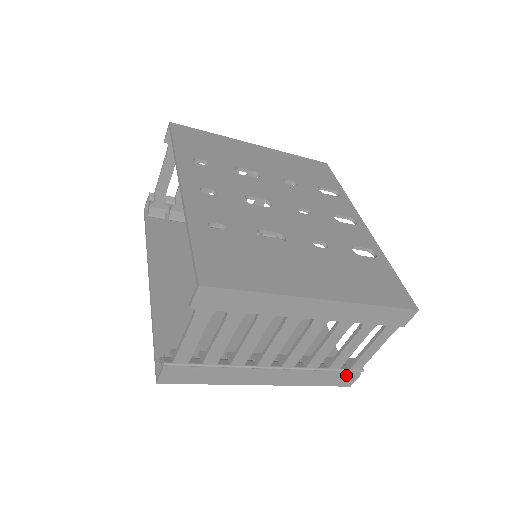
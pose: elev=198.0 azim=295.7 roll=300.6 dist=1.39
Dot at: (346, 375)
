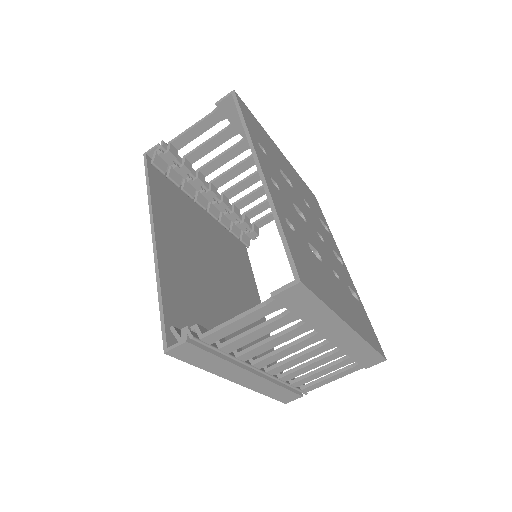
Dot at: (294, 394)
